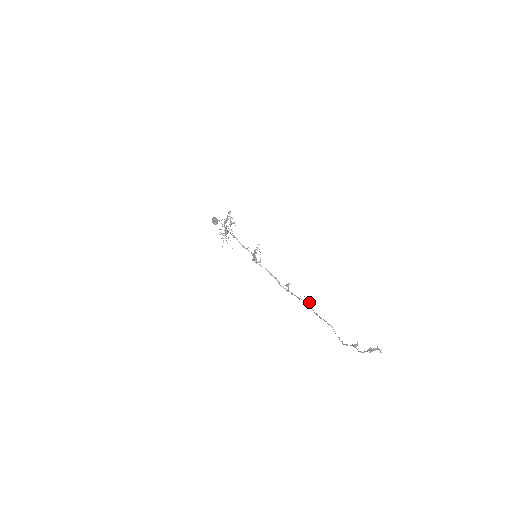
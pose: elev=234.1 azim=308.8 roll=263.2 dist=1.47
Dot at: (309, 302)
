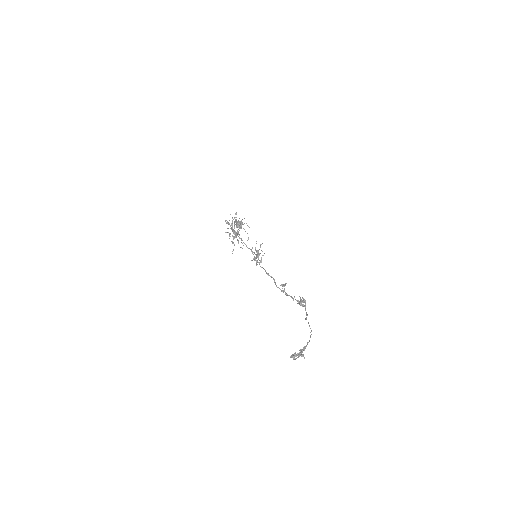
Dot at: (304, 302)
